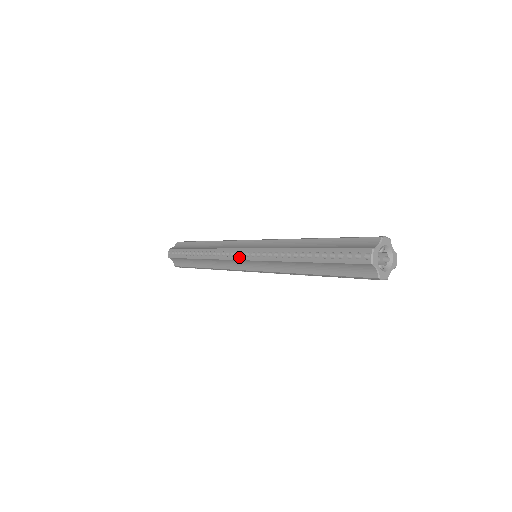
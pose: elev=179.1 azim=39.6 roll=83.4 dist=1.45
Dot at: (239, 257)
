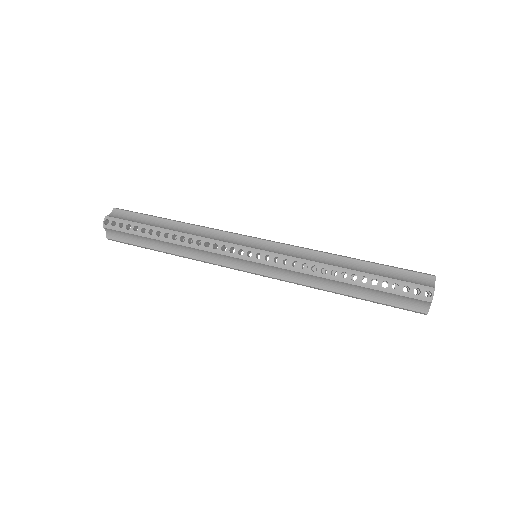
Dot at: (243, 256)
